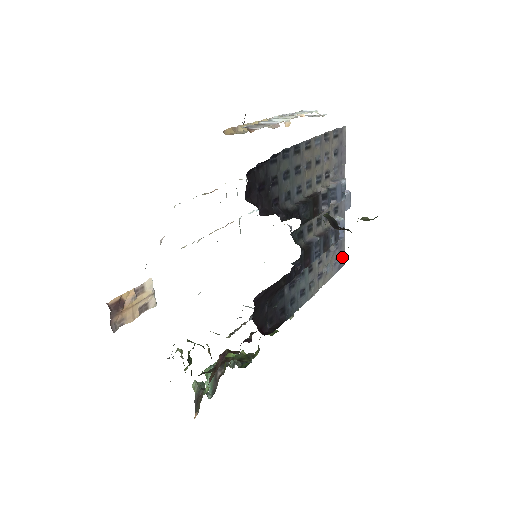
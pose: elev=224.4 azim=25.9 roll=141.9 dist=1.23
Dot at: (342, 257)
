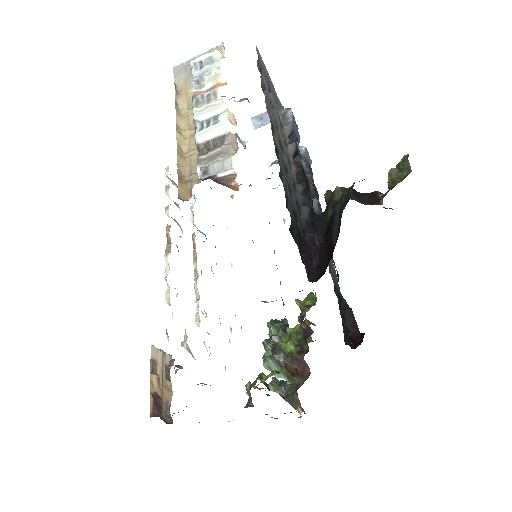
Dot at: occluded
